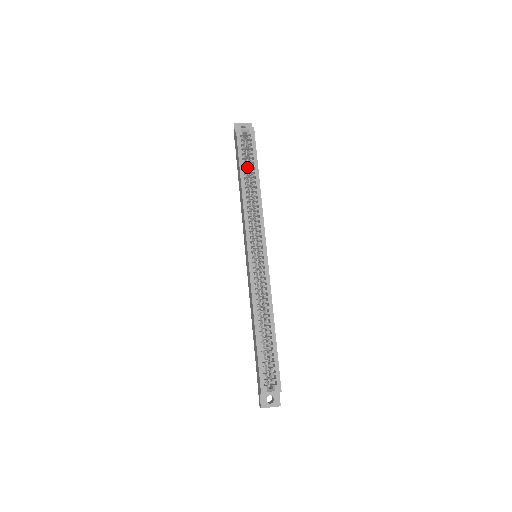
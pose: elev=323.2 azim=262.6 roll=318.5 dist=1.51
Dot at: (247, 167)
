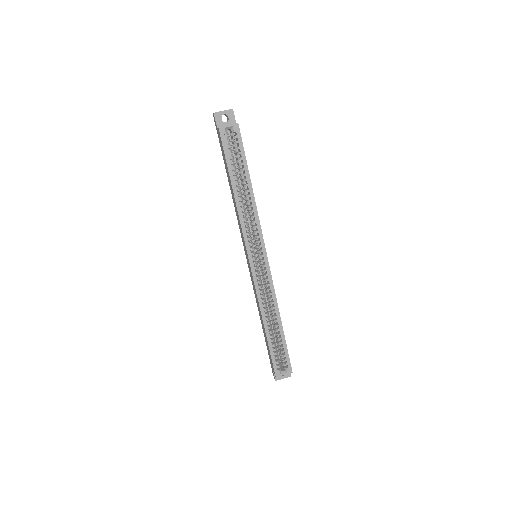
Dot at: (236, 168)
